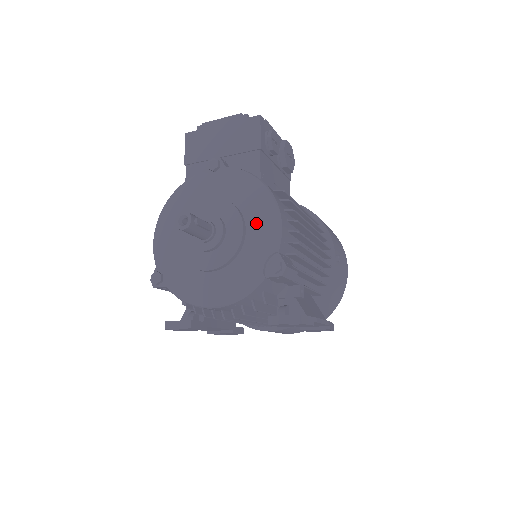
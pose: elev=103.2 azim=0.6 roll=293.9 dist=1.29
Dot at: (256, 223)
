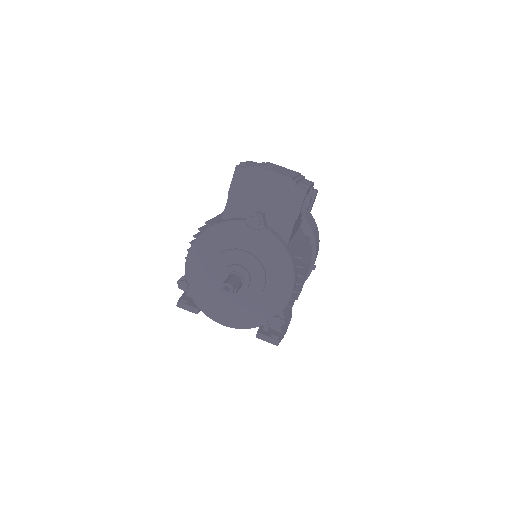
Dot at: (274, 287)
